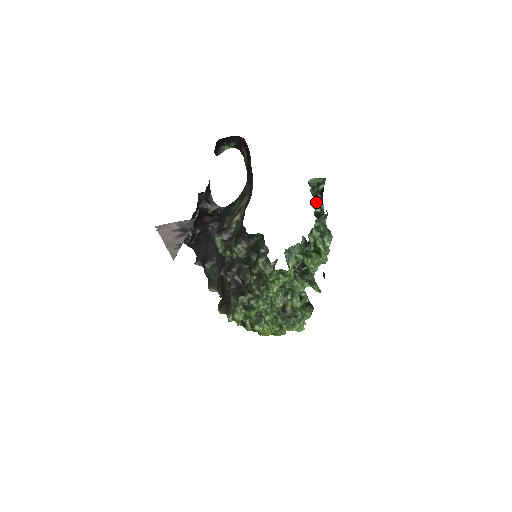
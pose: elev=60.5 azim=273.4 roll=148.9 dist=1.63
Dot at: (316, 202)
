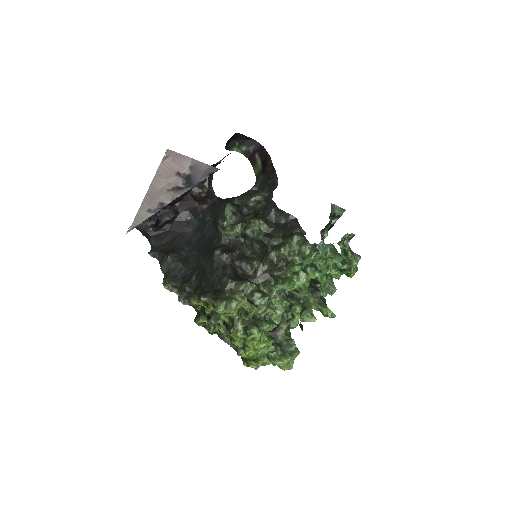
Dot at: (325, 234)
